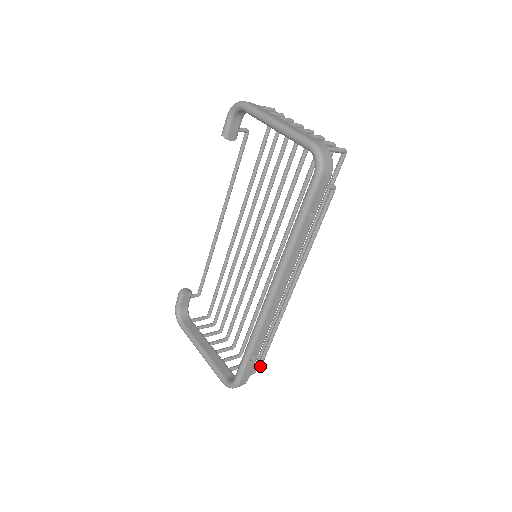
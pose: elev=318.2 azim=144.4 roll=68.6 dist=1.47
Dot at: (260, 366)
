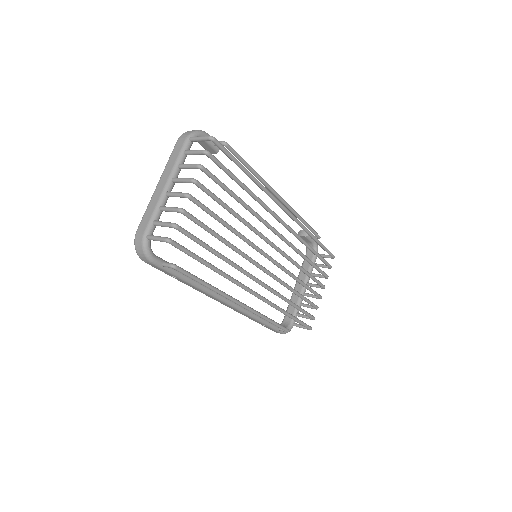
Dot at: (286, 331)
